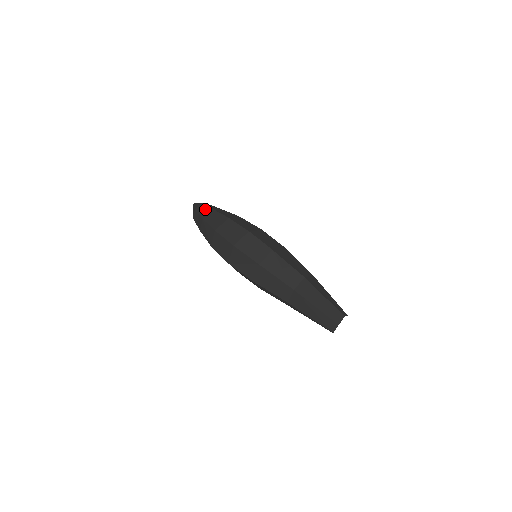
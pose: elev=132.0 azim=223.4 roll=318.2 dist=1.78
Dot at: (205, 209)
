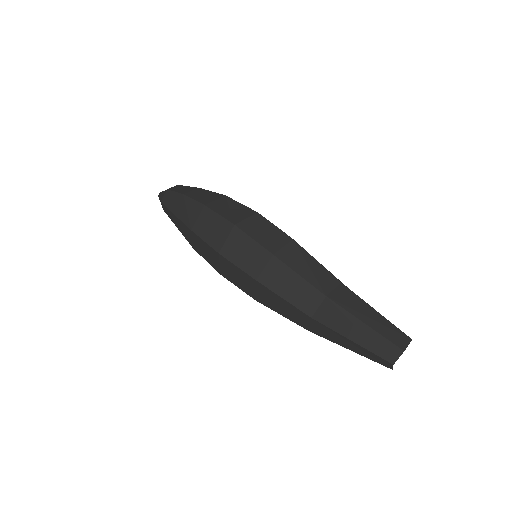
Dot at: (185, 188)
